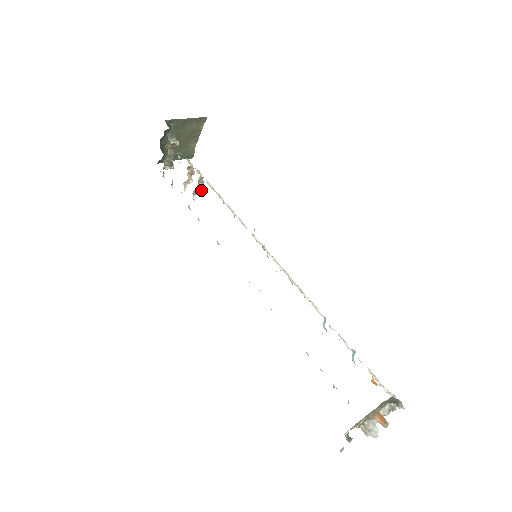
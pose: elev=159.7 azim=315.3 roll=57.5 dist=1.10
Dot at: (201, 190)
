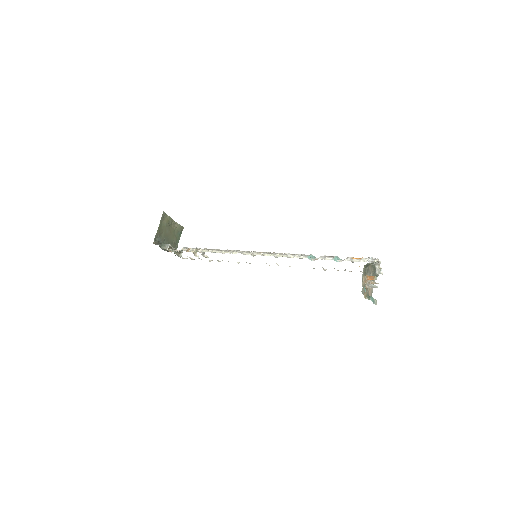
Dot at: occluded
